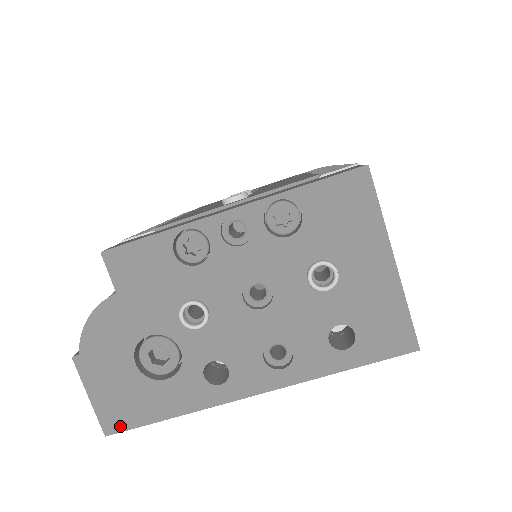
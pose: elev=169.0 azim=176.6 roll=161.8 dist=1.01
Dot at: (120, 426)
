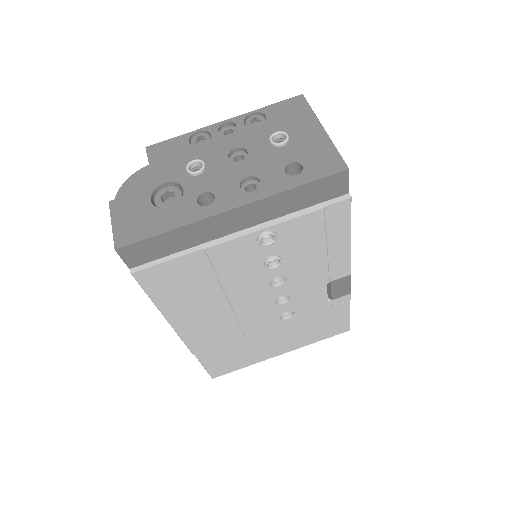
Dot at: (128, 241)
